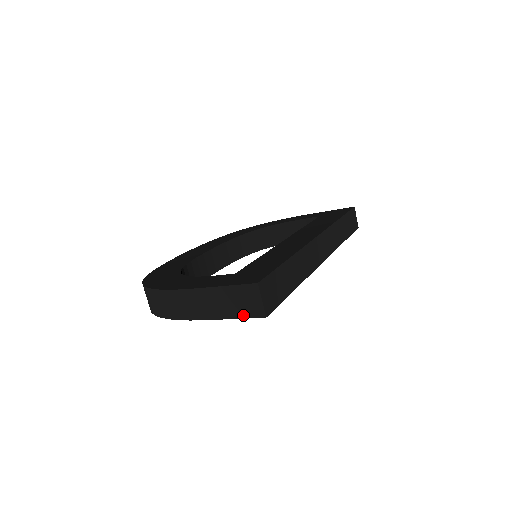
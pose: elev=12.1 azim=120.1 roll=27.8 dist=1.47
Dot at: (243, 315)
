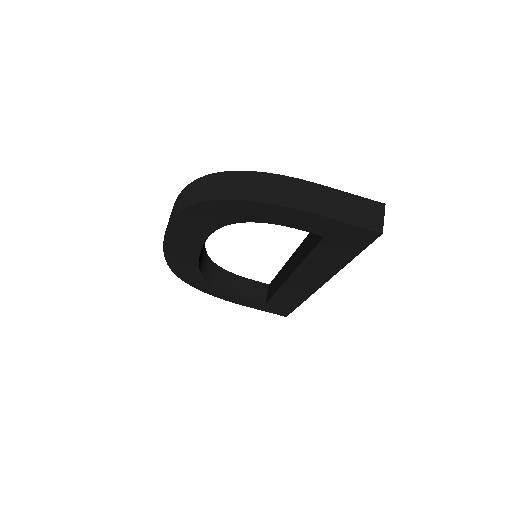
Dot at: (360, 224)
